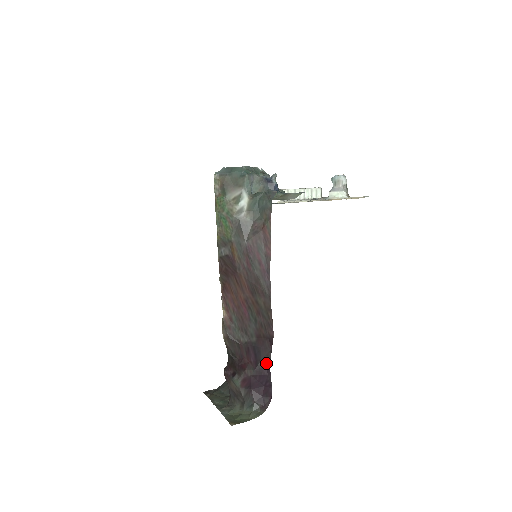
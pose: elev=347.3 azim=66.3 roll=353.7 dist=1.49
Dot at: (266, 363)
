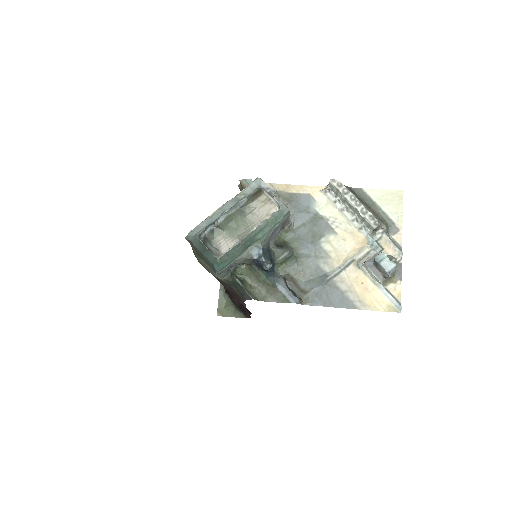
Dot at: (246, 312)
